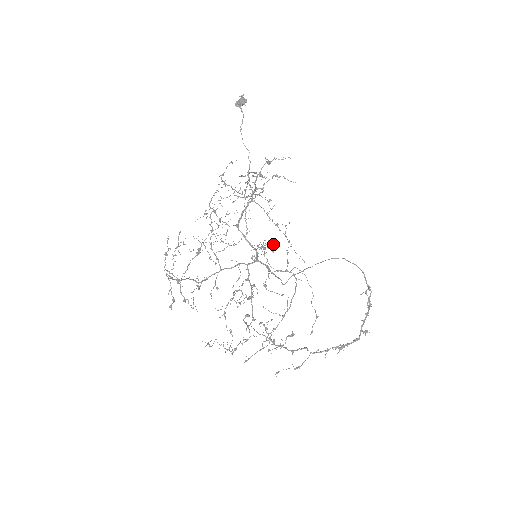
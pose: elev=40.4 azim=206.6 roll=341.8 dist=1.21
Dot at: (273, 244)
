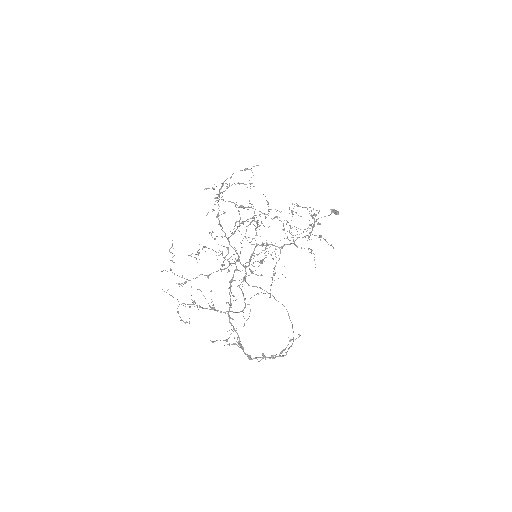
Dot at: (262, 275)
